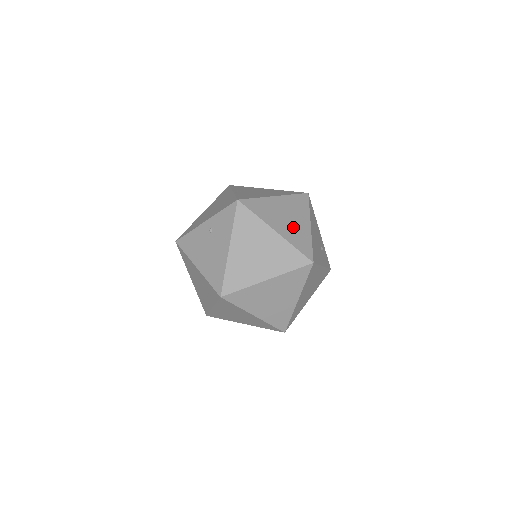
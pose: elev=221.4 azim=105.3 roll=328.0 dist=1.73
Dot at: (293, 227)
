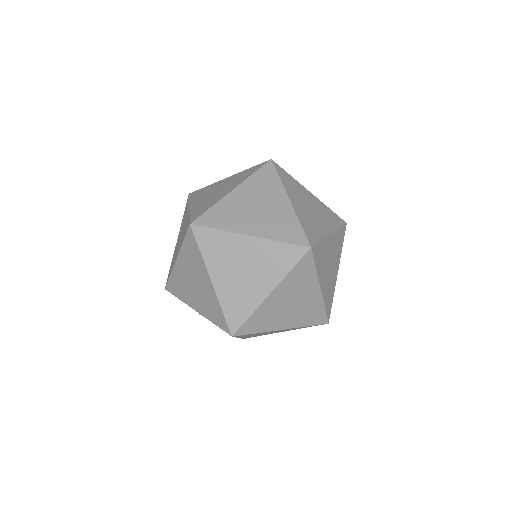
Dot at: occluded
